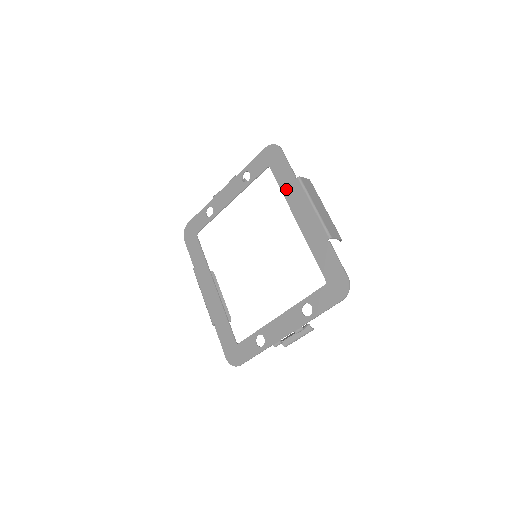
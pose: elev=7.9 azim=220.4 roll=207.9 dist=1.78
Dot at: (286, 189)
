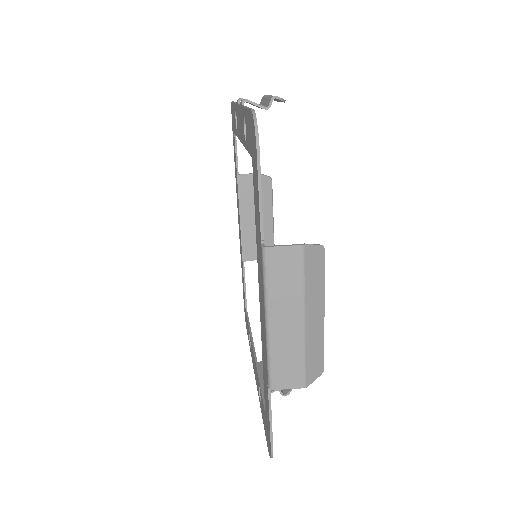
Dot at: (257, 238)
